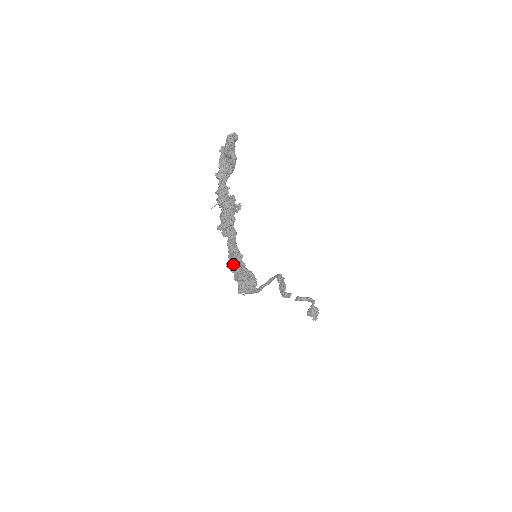
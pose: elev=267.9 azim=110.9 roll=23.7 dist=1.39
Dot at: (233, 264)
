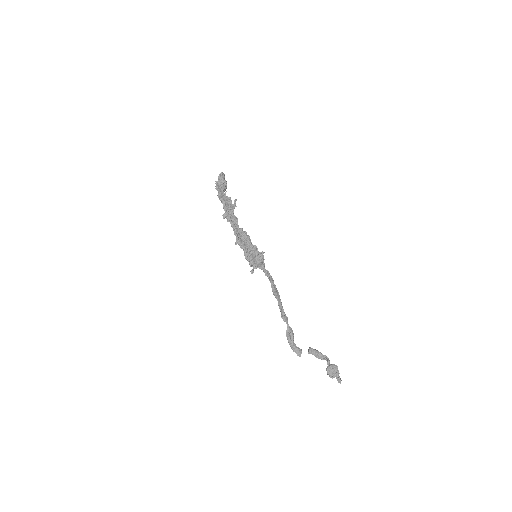
Dot at: (240, 240)
